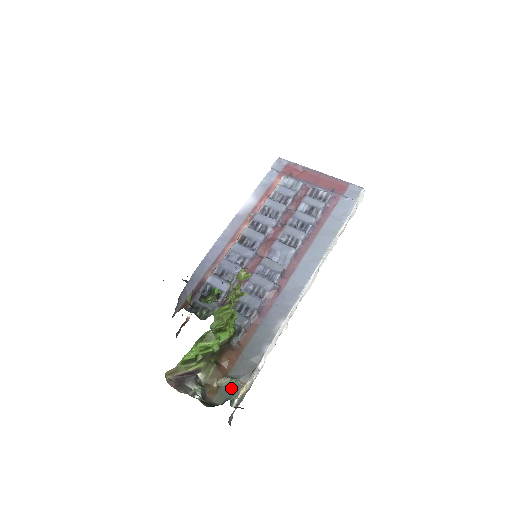
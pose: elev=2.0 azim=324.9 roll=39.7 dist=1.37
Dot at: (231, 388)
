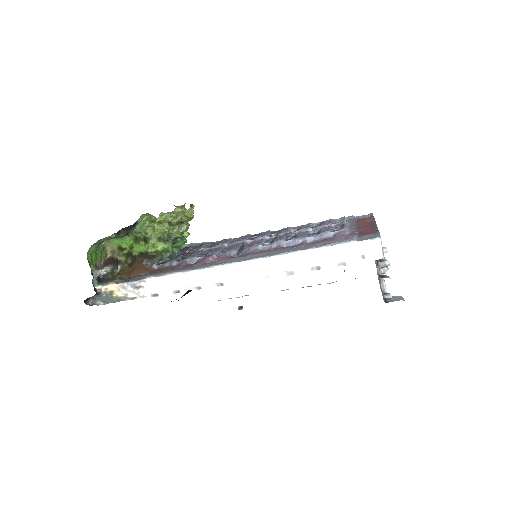
Dot at: (111, 280)
